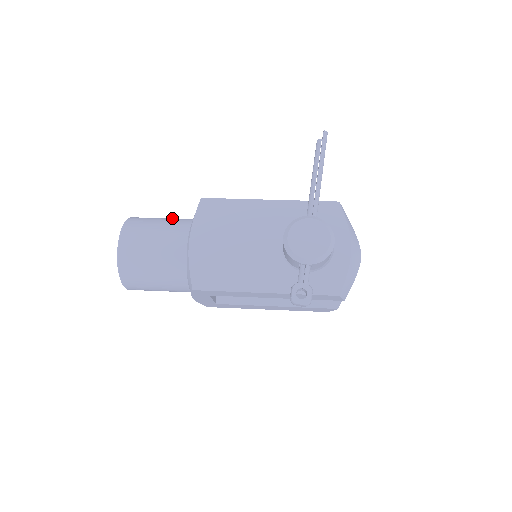
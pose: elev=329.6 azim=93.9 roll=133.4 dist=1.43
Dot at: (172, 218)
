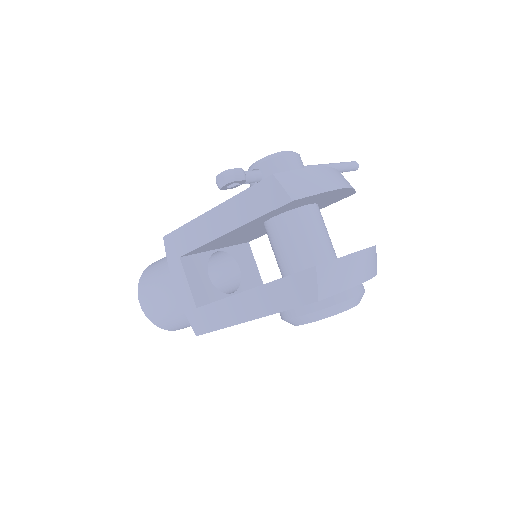
Dot at: occluded
